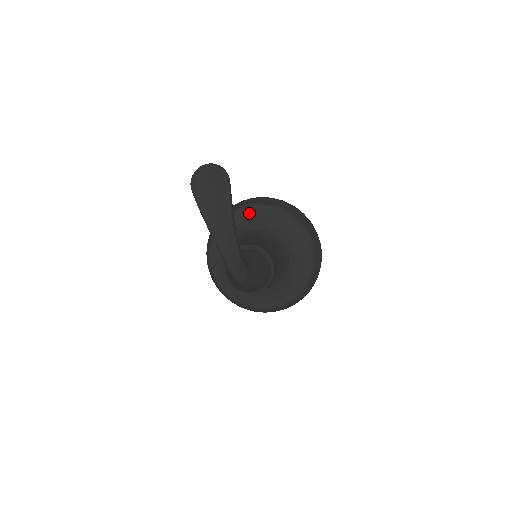
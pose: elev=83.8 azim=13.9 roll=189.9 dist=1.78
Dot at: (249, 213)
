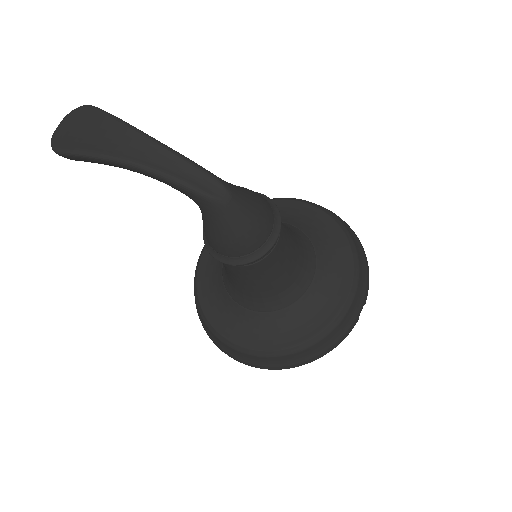
Dot at: occluded
